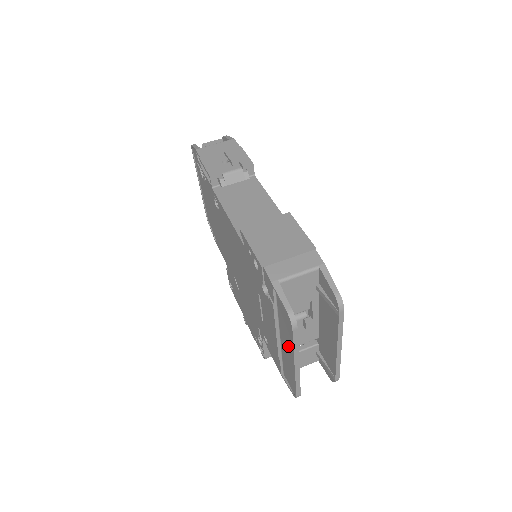
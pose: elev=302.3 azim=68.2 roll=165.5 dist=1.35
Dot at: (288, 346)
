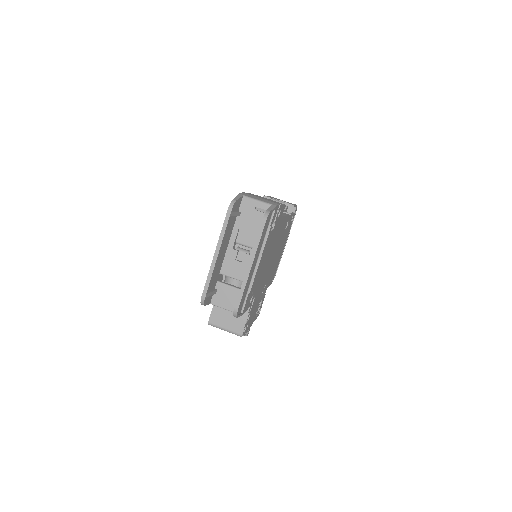
Dot at: occluded
